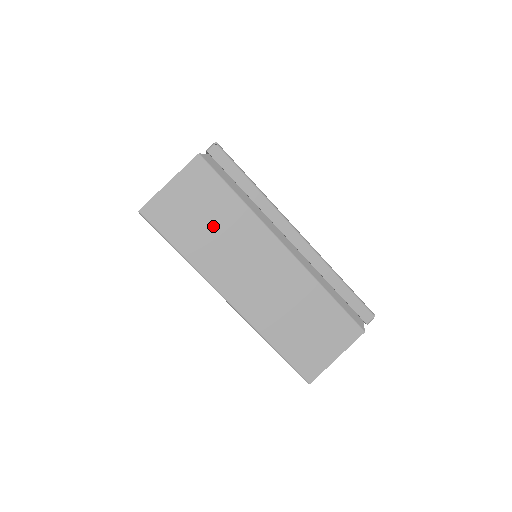
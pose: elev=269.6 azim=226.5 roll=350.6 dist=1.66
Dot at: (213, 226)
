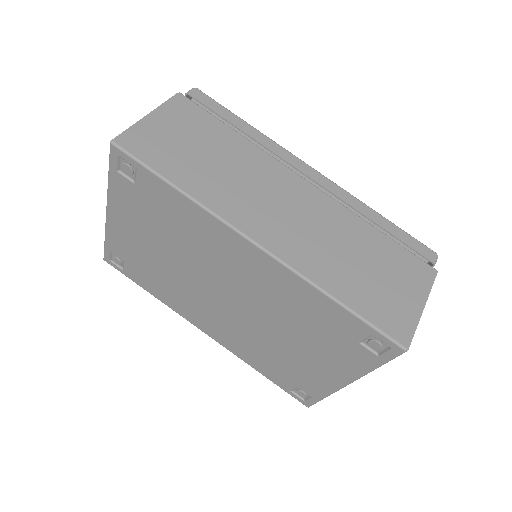
Dot at: (212, 158)
